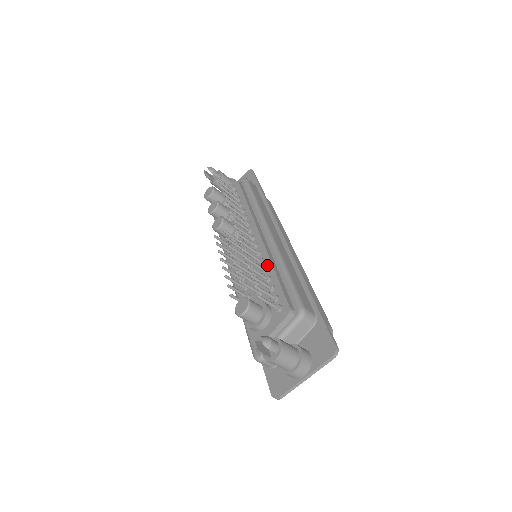
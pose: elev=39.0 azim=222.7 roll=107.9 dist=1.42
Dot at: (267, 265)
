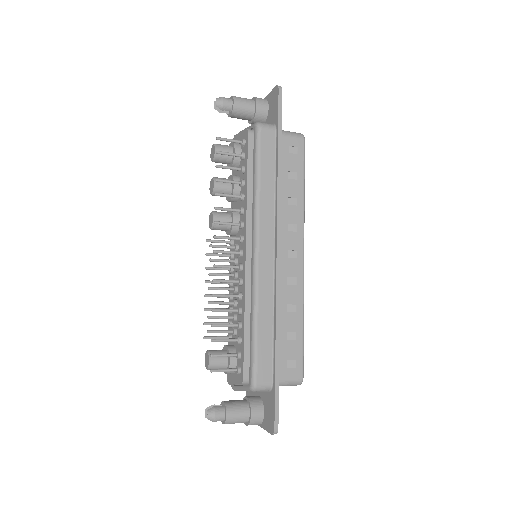
Dot at: (242, 307)
